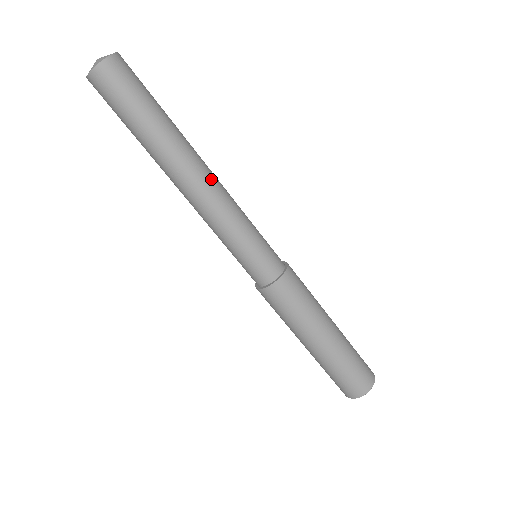
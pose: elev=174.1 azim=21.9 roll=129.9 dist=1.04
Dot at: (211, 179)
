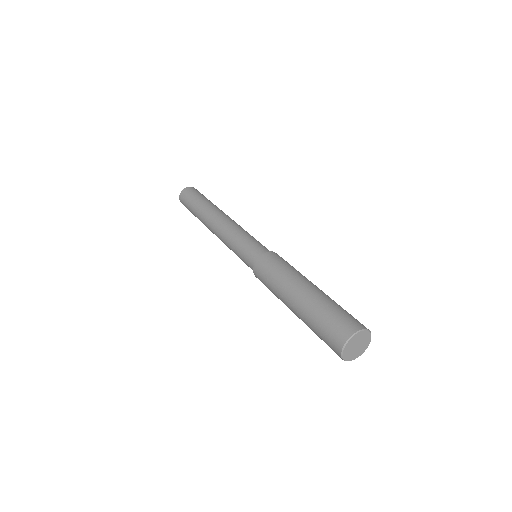
Dot at: (225, 218)
